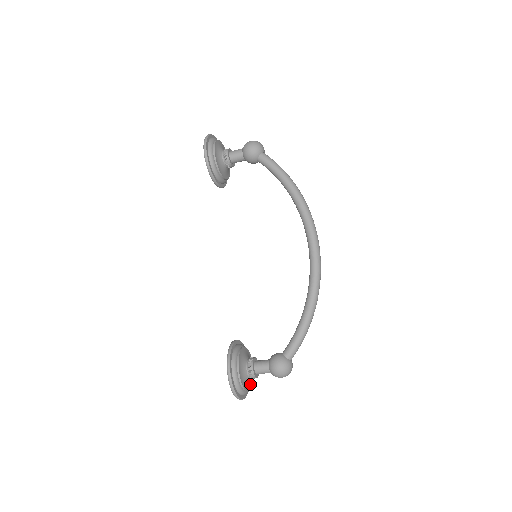
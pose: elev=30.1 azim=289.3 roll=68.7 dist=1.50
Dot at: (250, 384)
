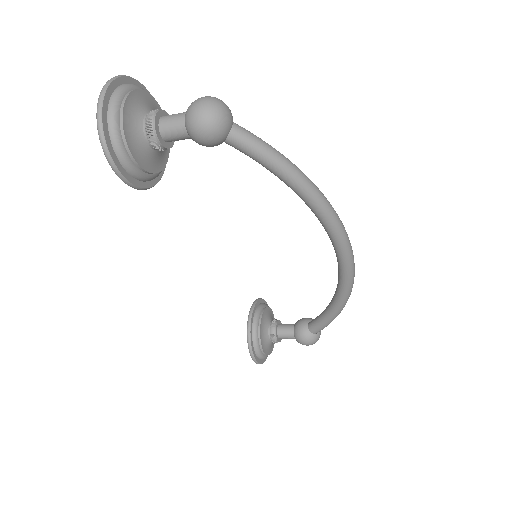
Dot at: occluded
